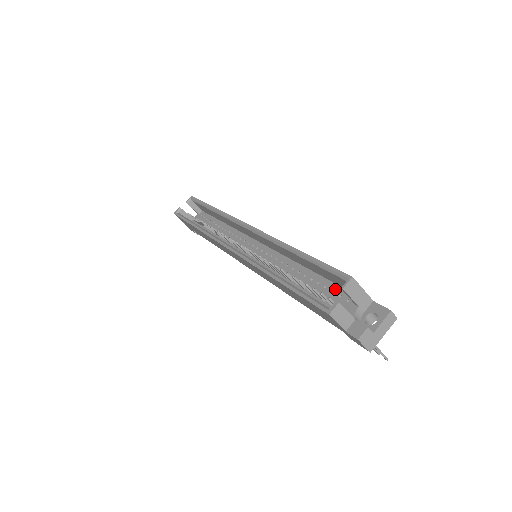
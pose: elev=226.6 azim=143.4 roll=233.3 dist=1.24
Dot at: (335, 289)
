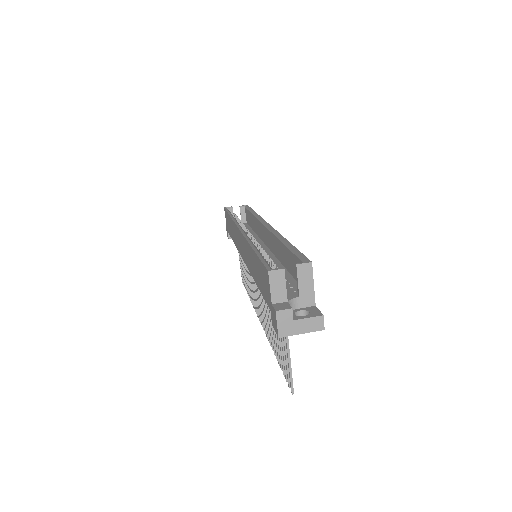
Dot at: (293, 283)
